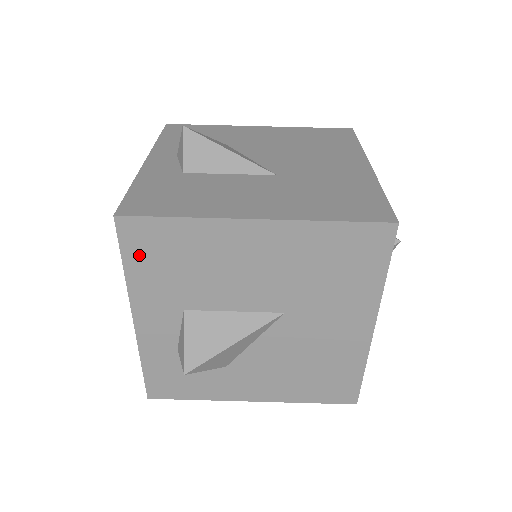
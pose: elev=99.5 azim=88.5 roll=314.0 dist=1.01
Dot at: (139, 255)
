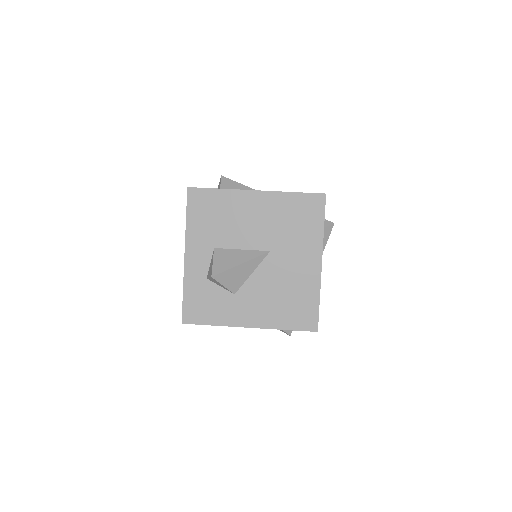
Dot at: (196, 211)
